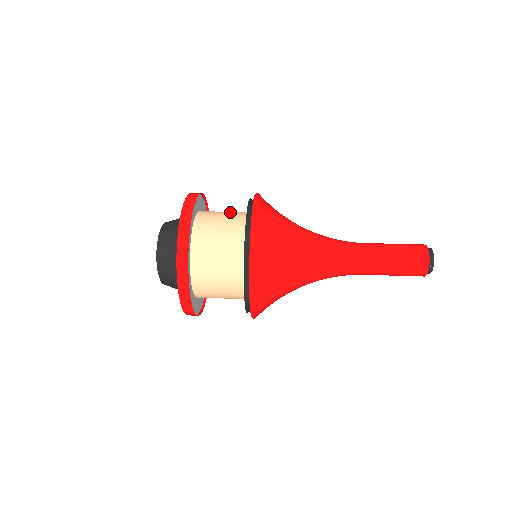
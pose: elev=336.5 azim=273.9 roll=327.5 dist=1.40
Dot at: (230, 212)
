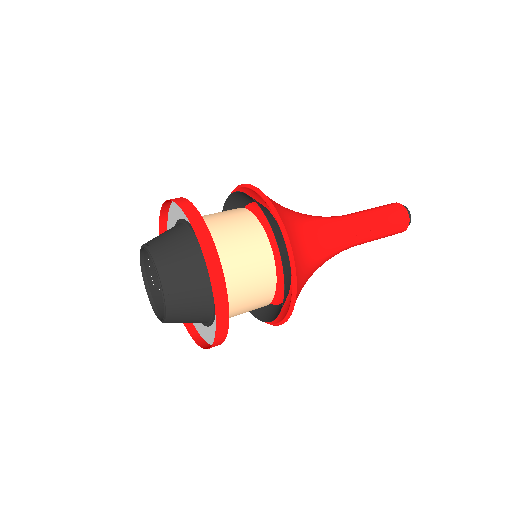
Dot at: (242, 237)
